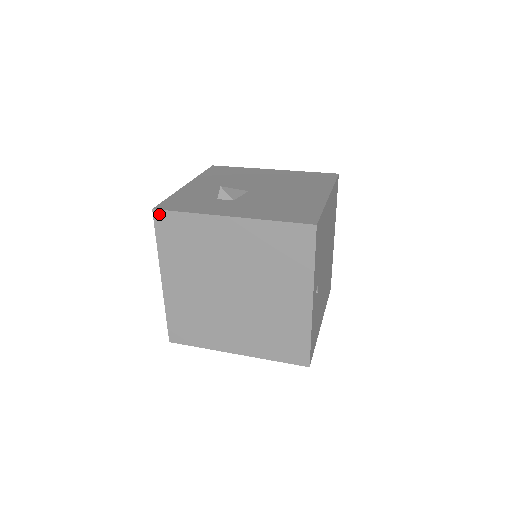
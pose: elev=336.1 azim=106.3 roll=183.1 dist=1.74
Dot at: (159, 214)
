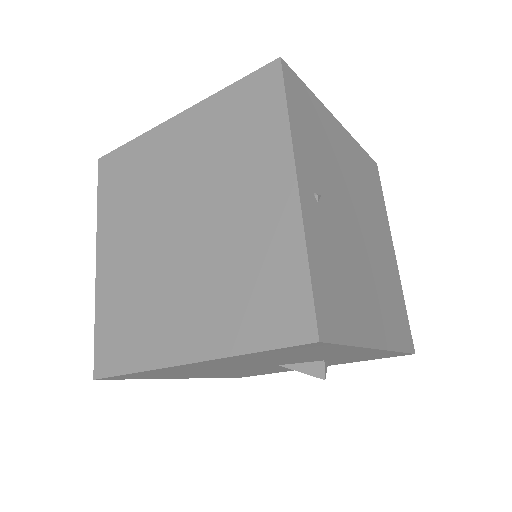
Dot at: (104, 161)
